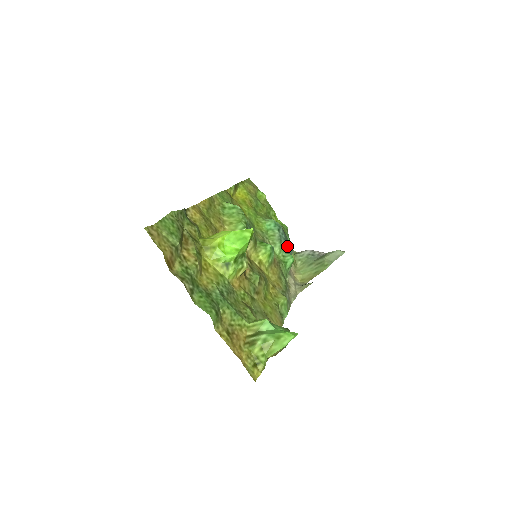
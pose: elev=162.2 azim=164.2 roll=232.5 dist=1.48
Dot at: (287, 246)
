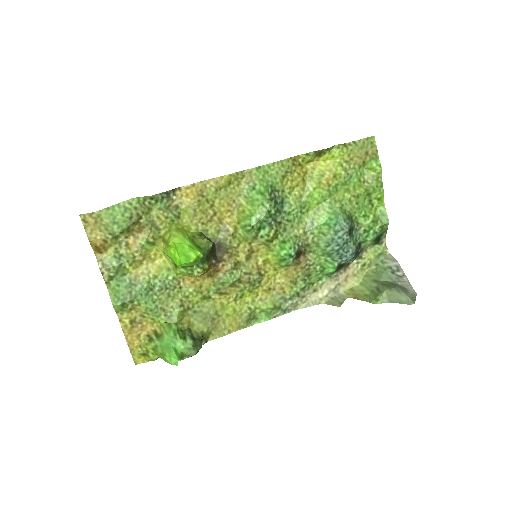
Dot at: (338, 253)
